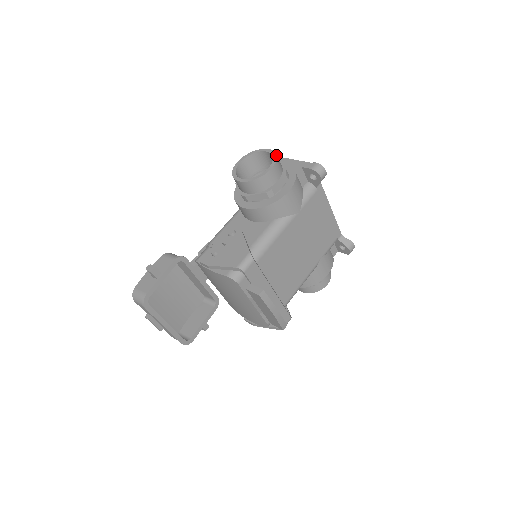
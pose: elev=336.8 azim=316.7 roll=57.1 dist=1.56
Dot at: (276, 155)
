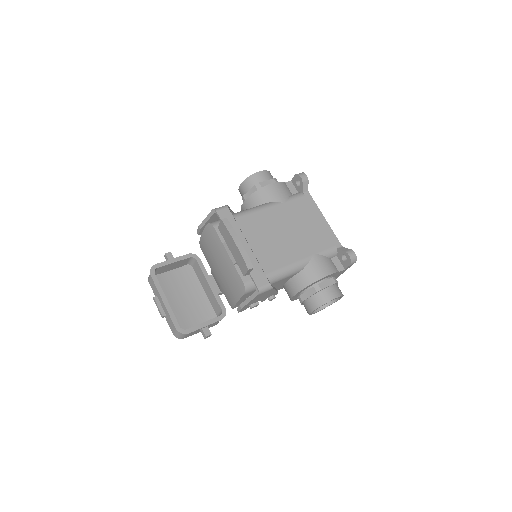
Dot at: (269, 171)
